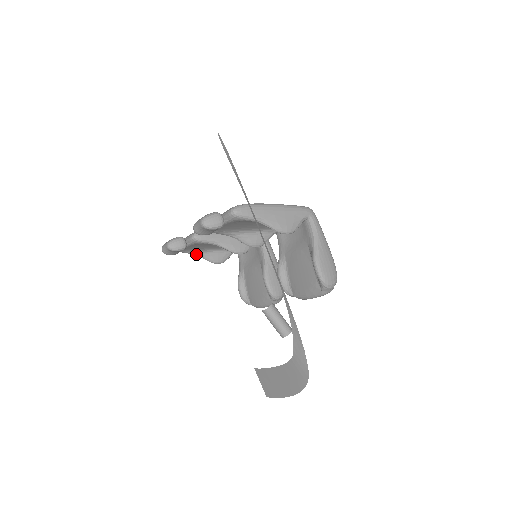
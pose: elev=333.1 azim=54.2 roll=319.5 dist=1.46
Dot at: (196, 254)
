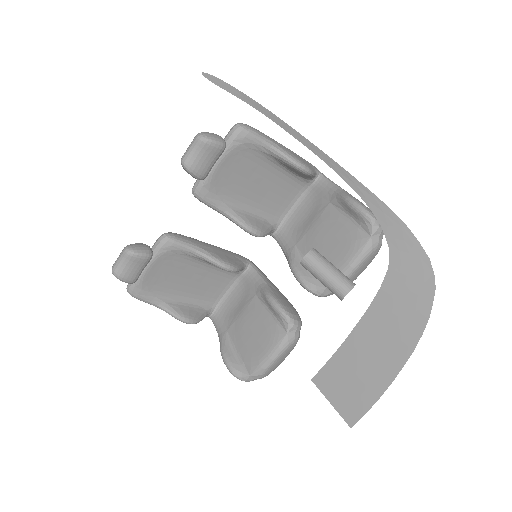
Dot at: (157, 303)
